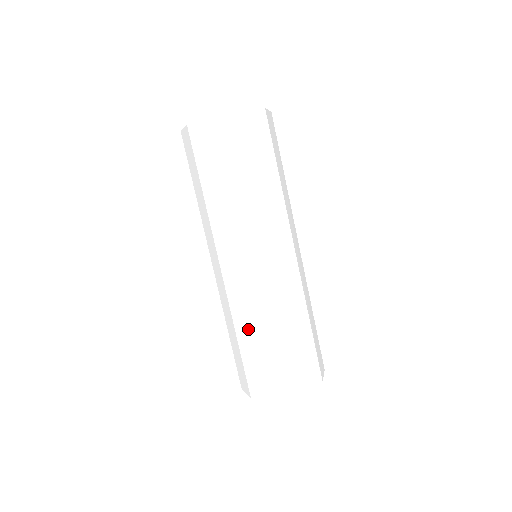
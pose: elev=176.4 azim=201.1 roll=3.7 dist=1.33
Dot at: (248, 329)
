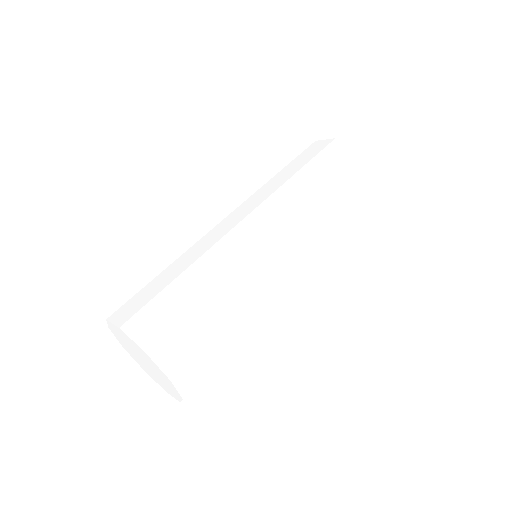
Dot at: (185, 262)
